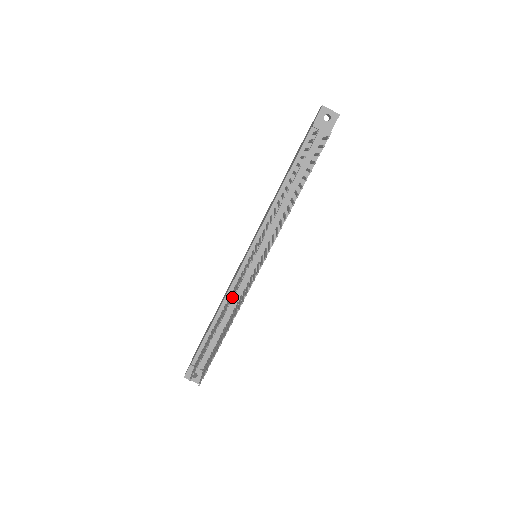
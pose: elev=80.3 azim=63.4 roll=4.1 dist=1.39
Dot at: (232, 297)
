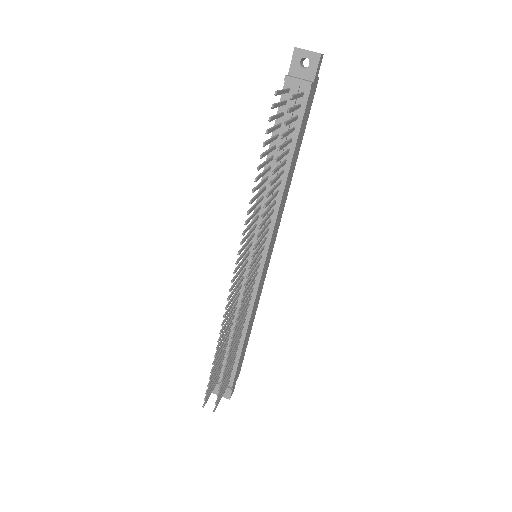
Dot at: (223, 316)
